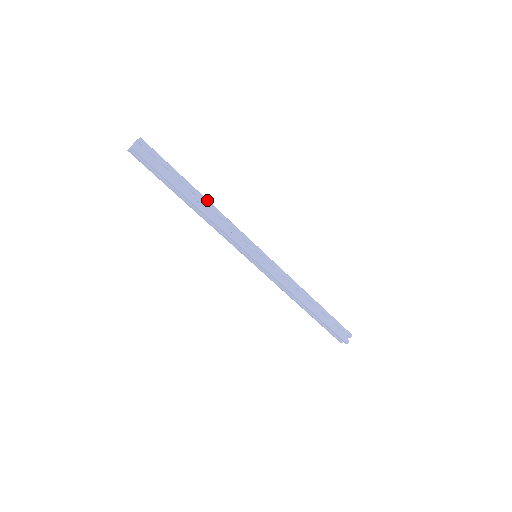
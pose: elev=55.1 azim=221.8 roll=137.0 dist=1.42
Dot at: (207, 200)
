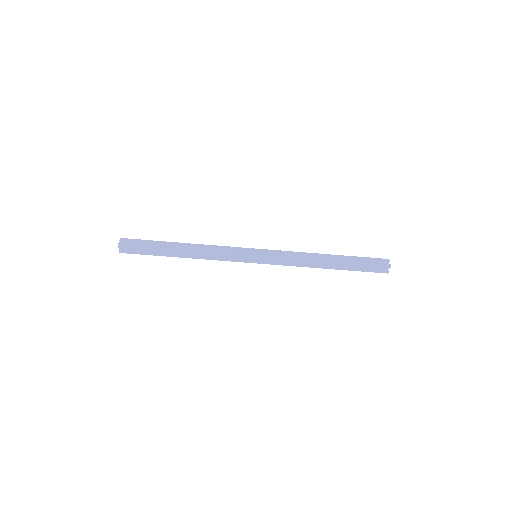
Dot at: (189, 251)
